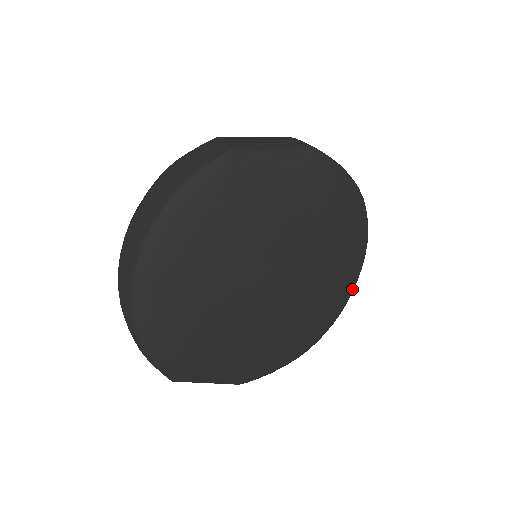
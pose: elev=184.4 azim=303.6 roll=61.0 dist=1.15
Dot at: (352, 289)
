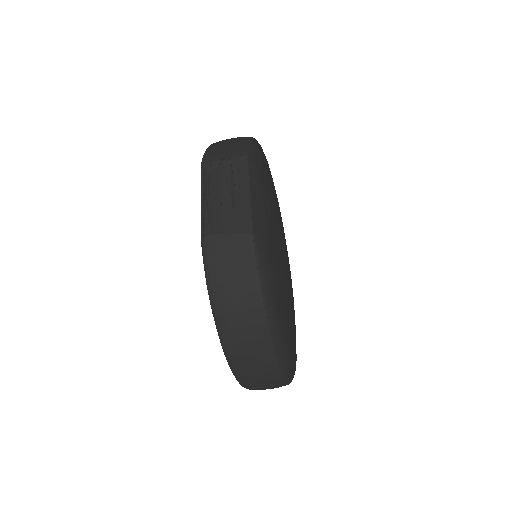
Dot at: occluded
